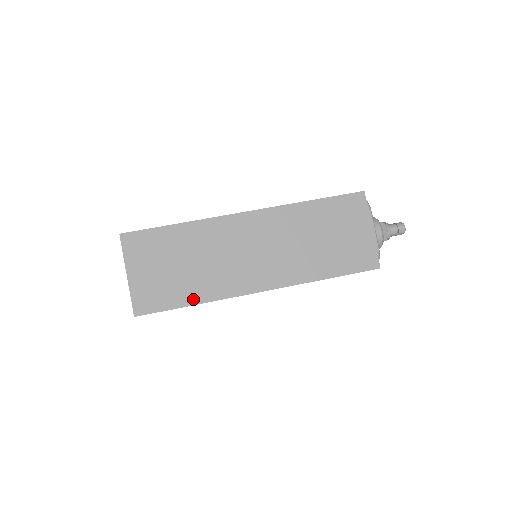
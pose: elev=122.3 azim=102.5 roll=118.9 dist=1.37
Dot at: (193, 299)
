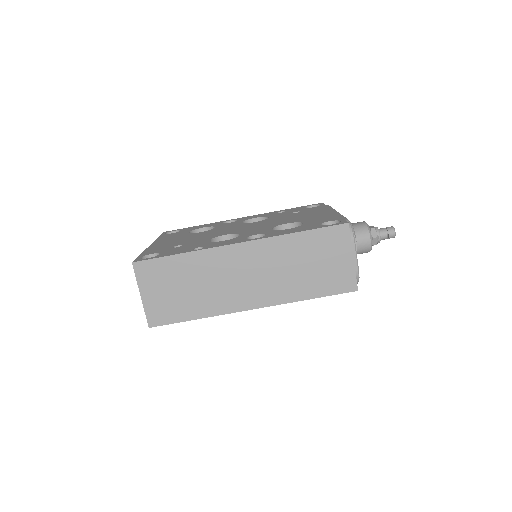
Dot at: (196, 315)
